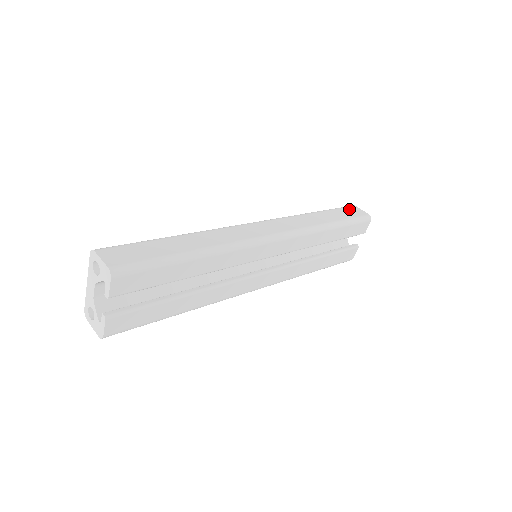
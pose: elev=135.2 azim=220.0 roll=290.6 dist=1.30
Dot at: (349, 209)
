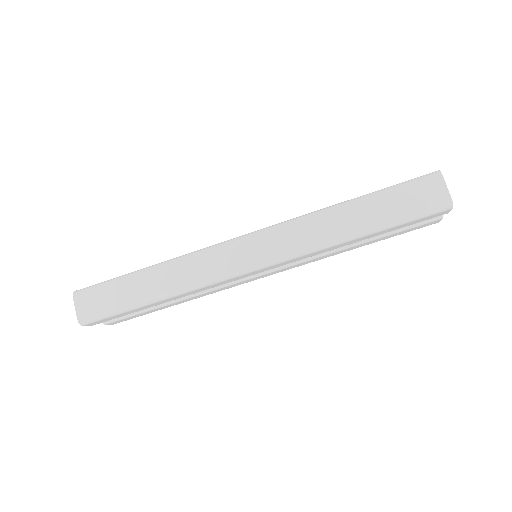
Dot at: (419, 188)
